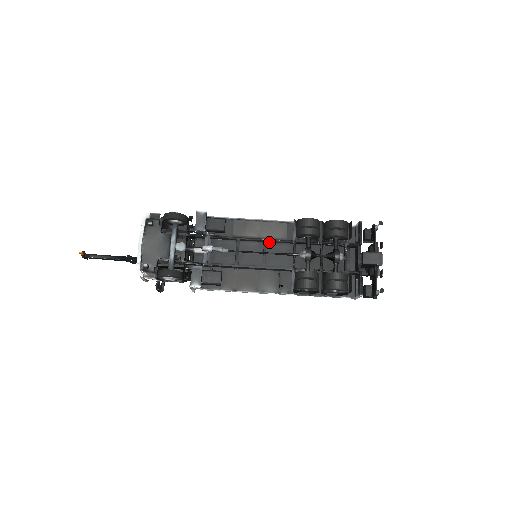
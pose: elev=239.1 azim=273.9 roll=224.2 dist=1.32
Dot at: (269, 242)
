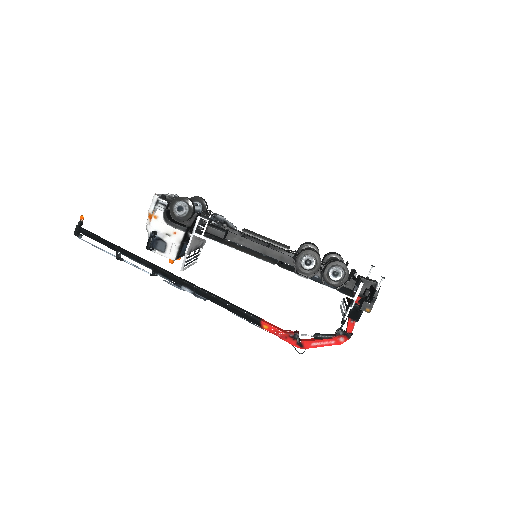
Dot at: occluded
